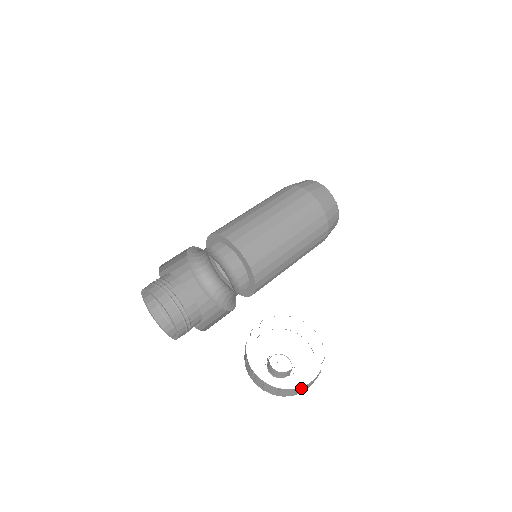
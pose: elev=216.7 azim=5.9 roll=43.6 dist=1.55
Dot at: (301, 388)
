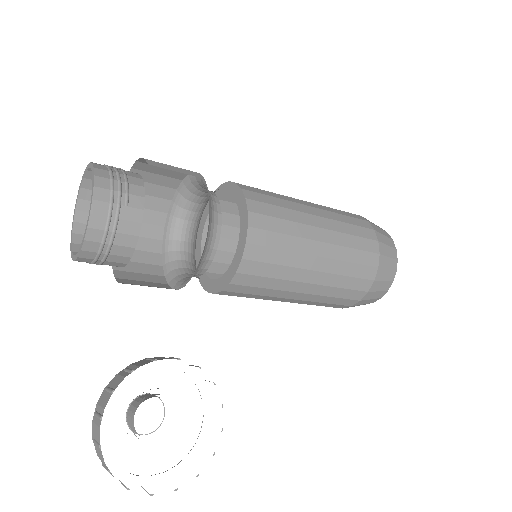
Dot at: occluded
